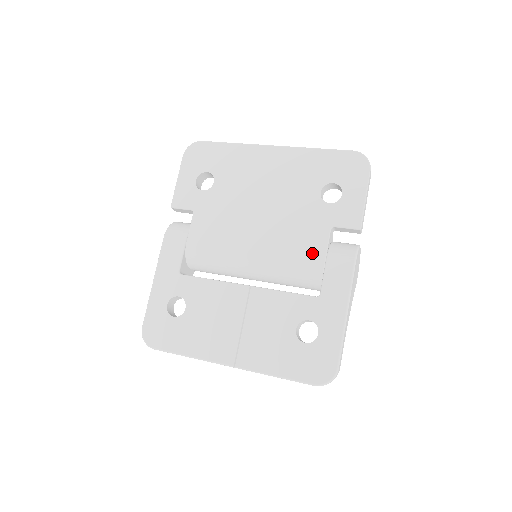
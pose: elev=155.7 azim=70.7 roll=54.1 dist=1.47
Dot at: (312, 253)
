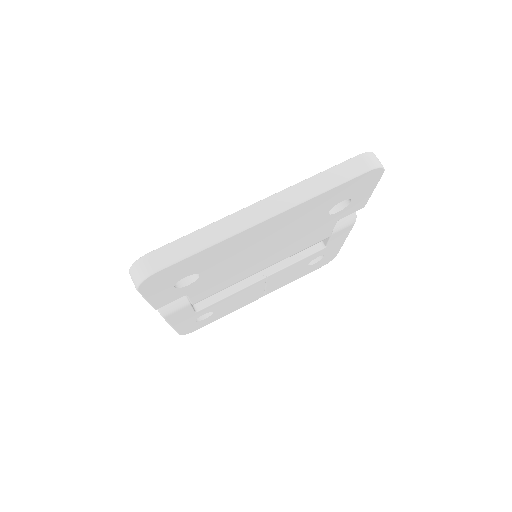
Dot at: (320, 239)
